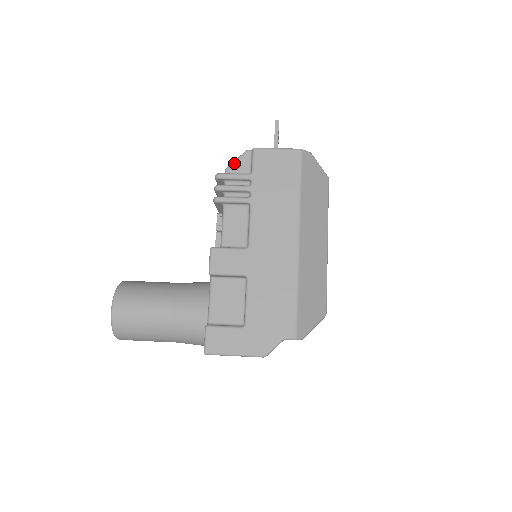
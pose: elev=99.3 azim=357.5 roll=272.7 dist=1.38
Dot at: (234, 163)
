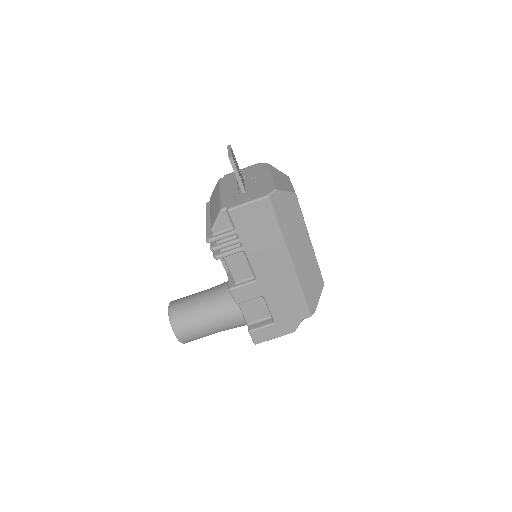
Dot at: (216, 224)
